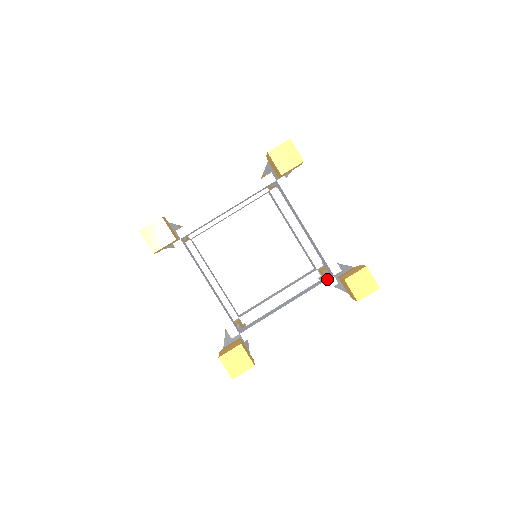
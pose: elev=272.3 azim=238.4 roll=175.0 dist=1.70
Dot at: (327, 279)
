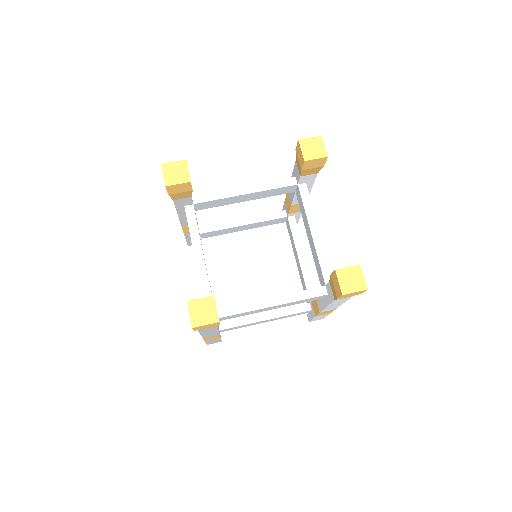
Dot at: occluded
